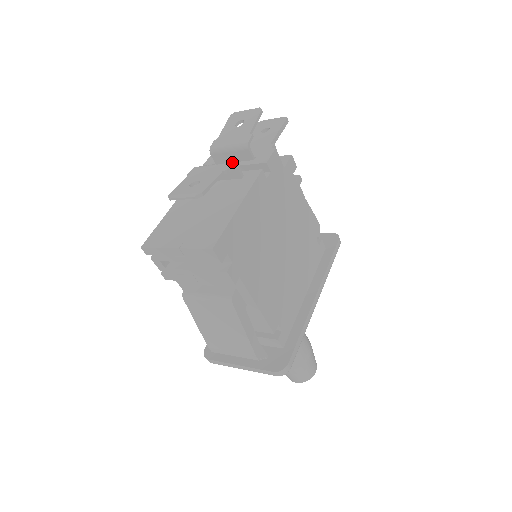
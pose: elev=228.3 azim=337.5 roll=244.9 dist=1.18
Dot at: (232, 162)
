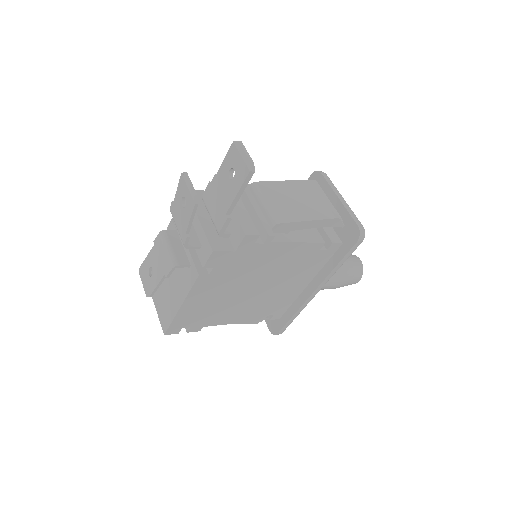
Dot at: (191, 229)
